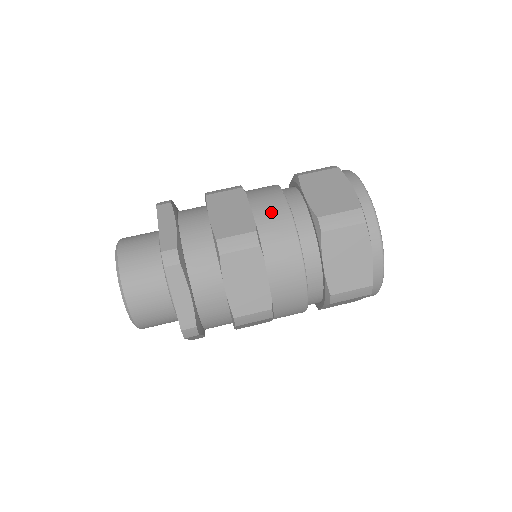
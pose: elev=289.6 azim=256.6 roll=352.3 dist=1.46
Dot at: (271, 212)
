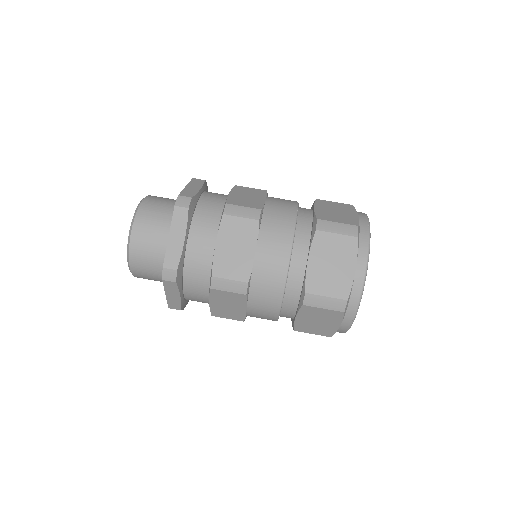
Dot at: (281, 206)
